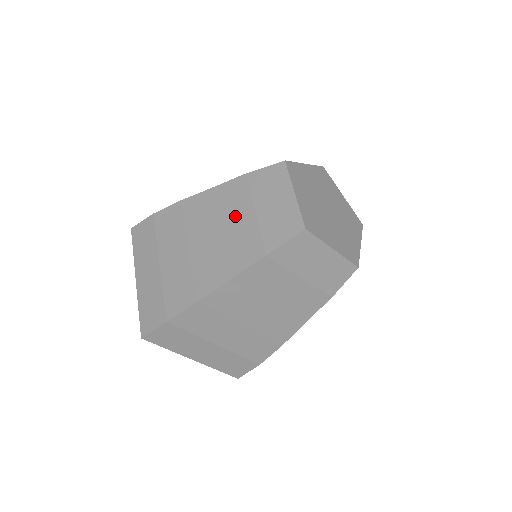
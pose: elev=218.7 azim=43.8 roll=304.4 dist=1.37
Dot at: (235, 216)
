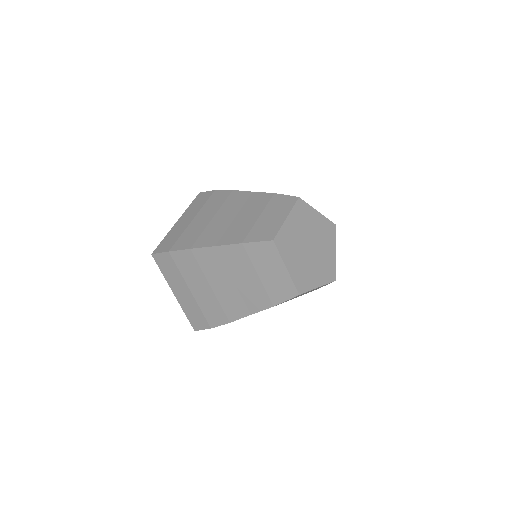
Dot at: (242, 274)
